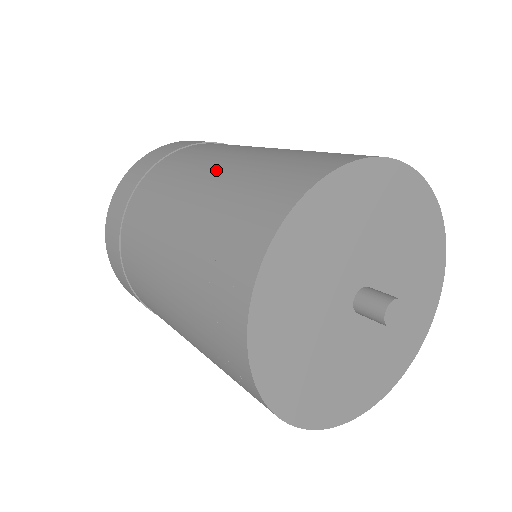
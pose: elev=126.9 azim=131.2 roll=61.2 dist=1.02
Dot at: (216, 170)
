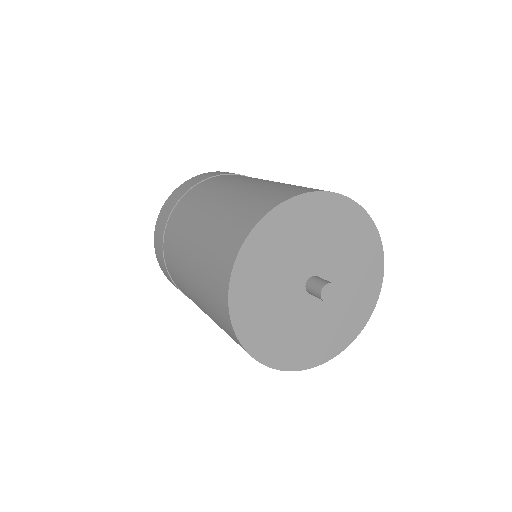
Dot at: (191, 283)
